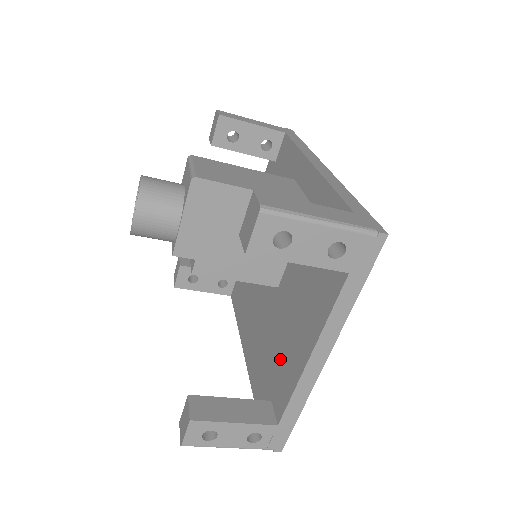
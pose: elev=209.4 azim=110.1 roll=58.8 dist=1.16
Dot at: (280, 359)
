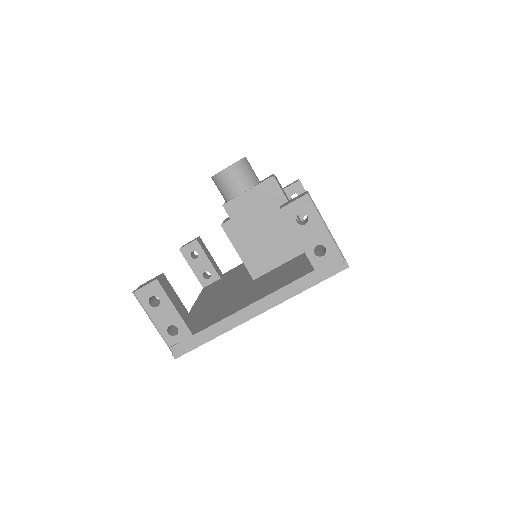
Dot at: (225, 308)
